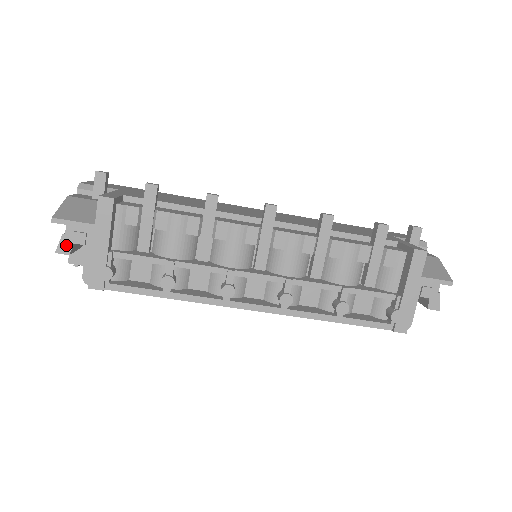
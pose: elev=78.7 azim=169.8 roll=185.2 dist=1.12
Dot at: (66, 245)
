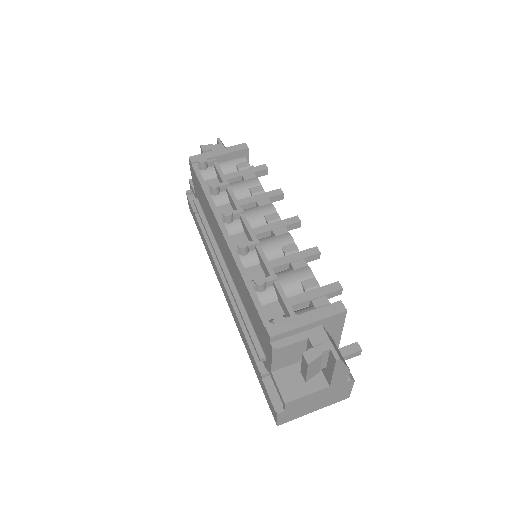
Dot at: (208, 147)
